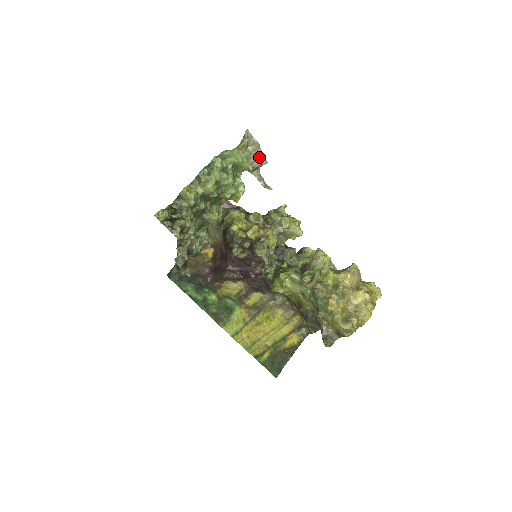
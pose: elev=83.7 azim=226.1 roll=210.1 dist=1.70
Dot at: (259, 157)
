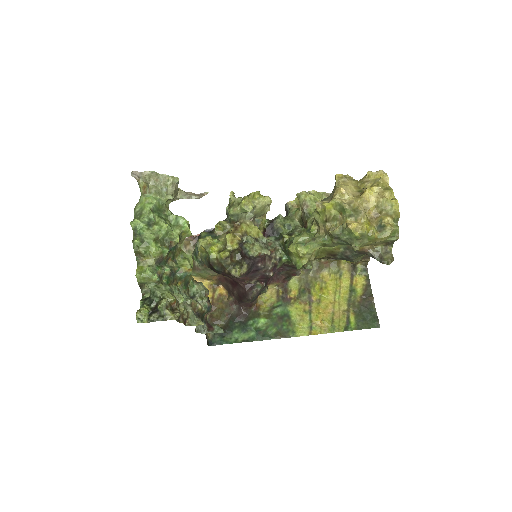
Dot at: (167, 181)
